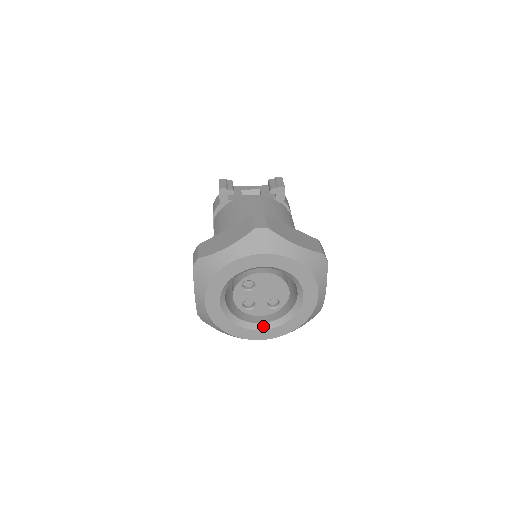
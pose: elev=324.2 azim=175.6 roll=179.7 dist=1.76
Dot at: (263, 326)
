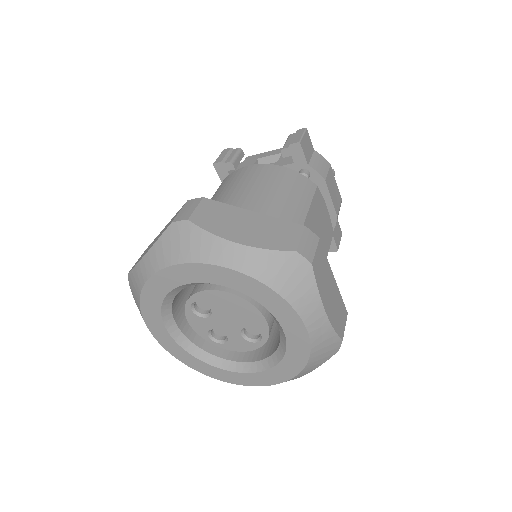
Dot at: (249, 367)
